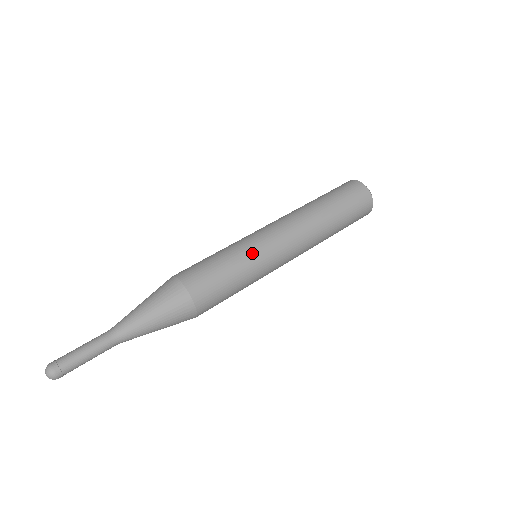
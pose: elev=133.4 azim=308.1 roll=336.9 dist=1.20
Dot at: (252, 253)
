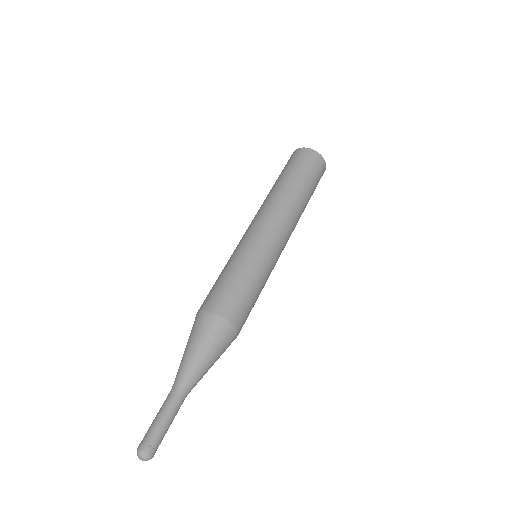
Dot at: (252, 254)
